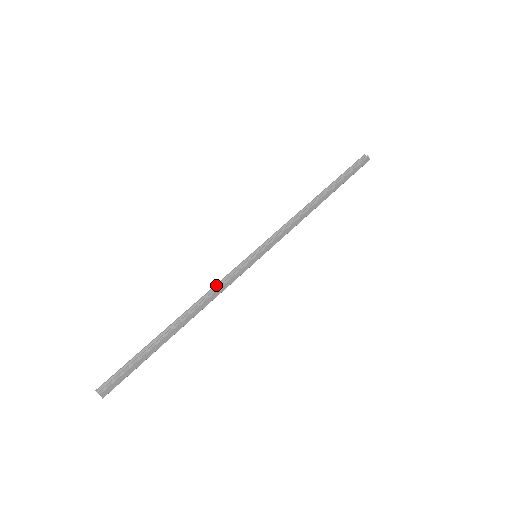
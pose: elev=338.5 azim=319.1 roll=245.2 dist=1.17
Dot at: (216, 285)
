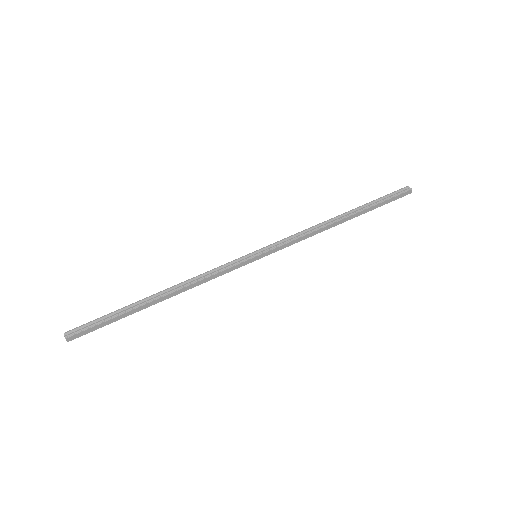
Dot at: (207, 272)
